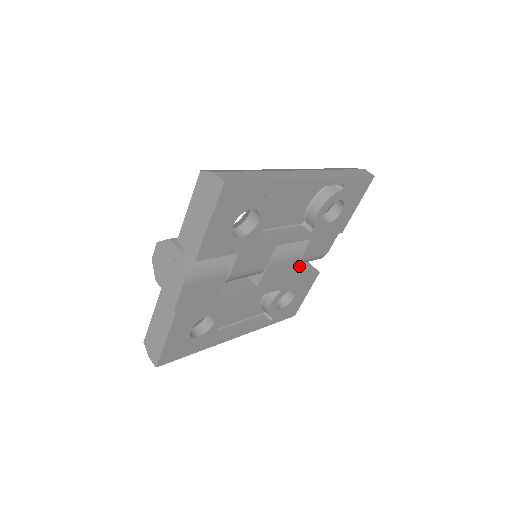
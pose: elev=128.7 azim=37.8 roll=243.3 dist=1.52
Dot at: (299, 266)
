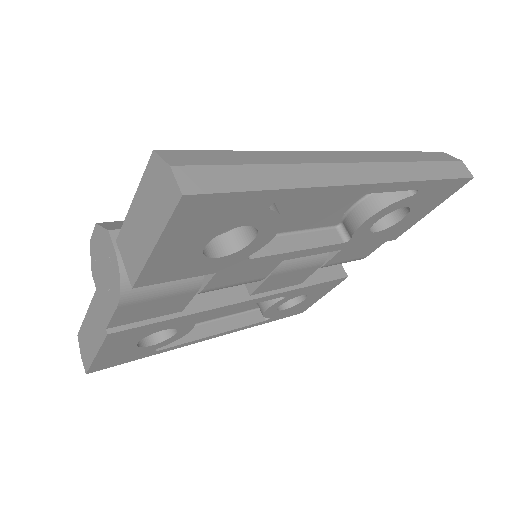
Dot at: occluded
